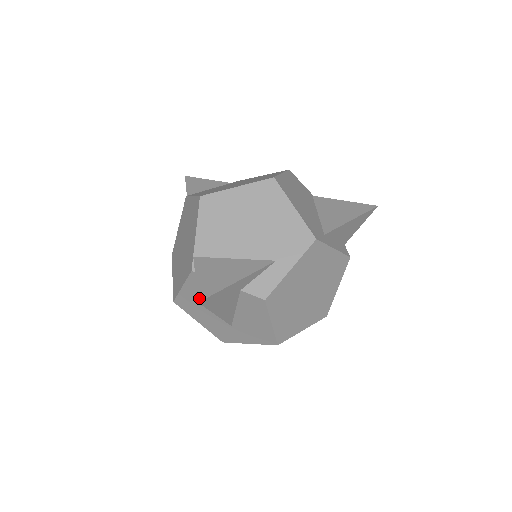
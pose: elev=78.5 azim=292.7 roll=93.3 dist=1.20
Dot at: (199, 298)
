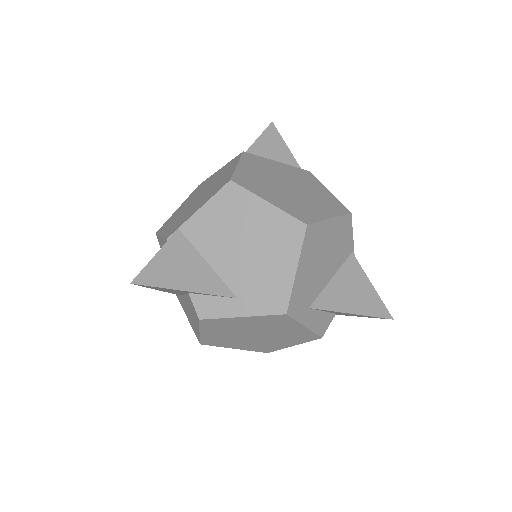
Dot at: (135, 279)
